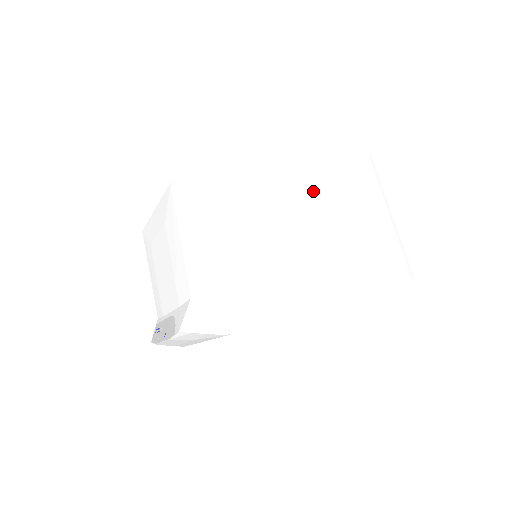
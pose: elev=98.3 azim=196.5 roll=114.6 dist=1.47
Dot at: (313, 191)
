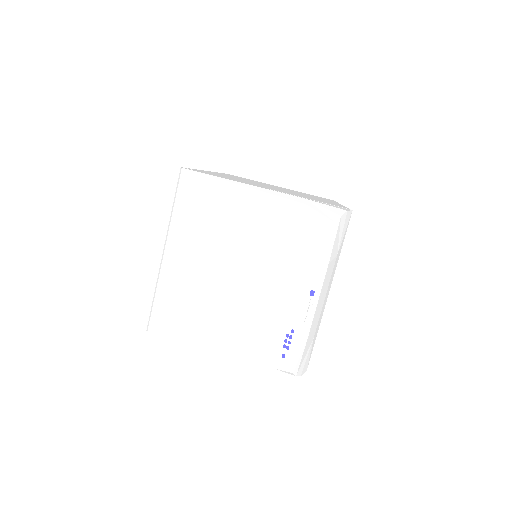
Dot at: occluded
